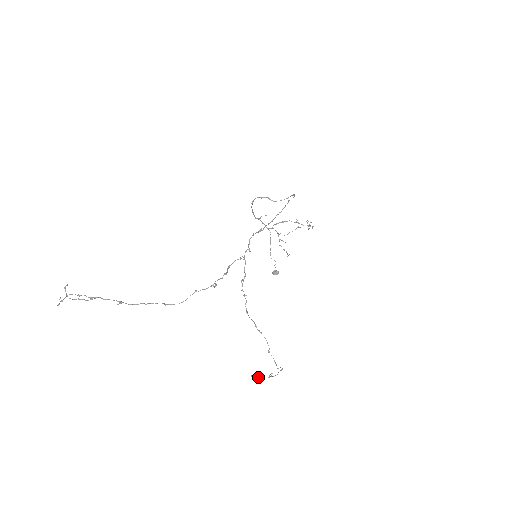
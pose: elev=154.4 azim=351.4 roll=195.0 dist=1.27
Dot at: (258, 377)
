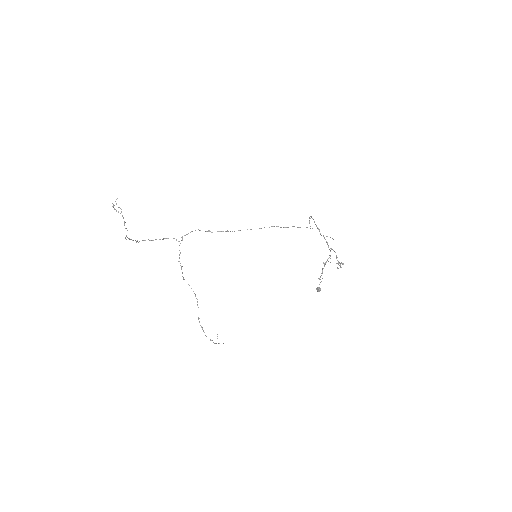
Dot at: (217, 338)
